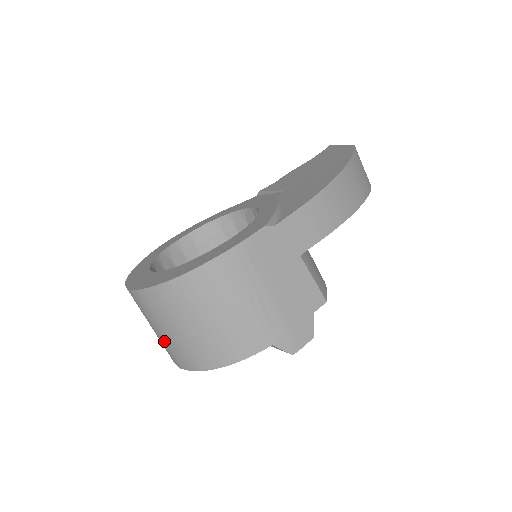
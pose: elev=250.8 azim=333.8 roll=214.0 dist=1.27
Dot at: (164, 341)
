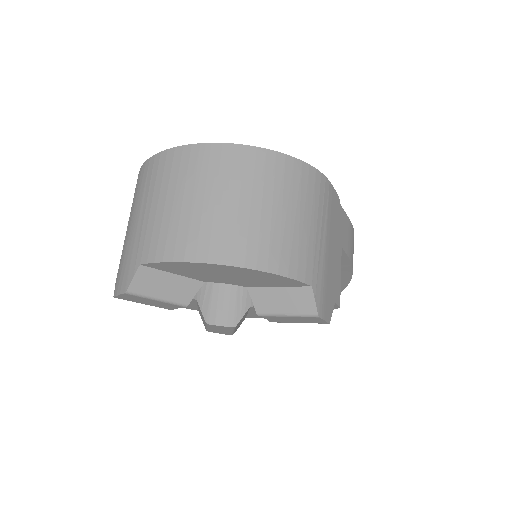
Dot at: (182, 216)
